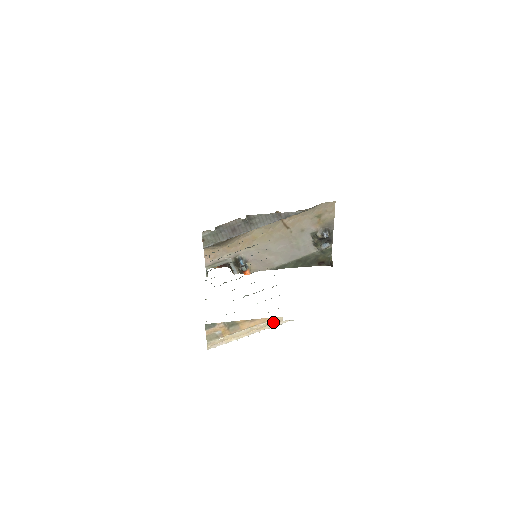
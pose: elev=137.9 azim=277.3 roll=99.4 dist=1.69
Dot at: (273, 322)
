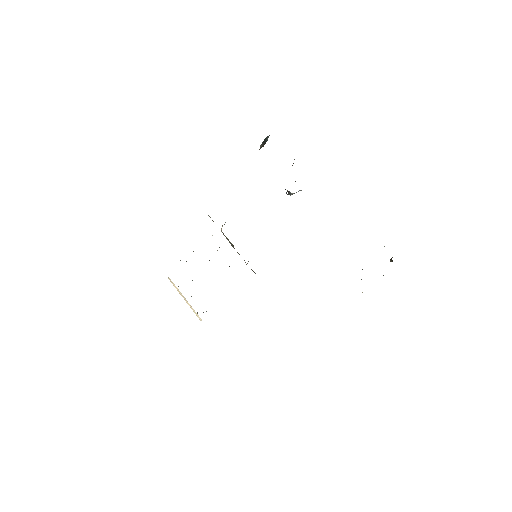
Dot at: (197, 316)
